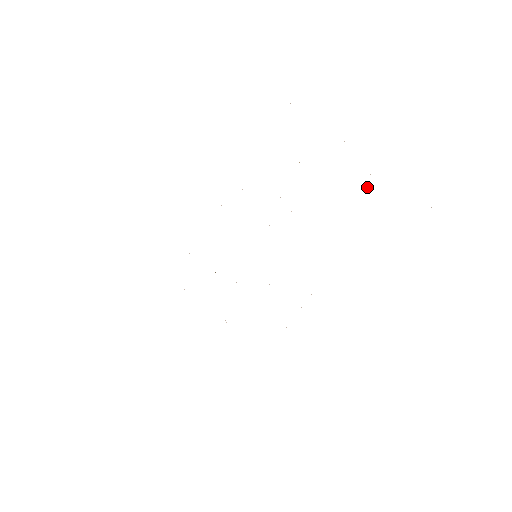
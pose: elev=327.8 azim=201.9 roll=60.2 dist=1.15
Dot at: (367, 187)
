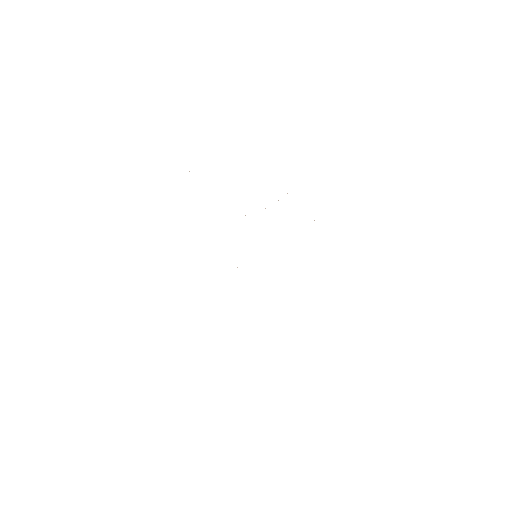
Dot at: occluded
